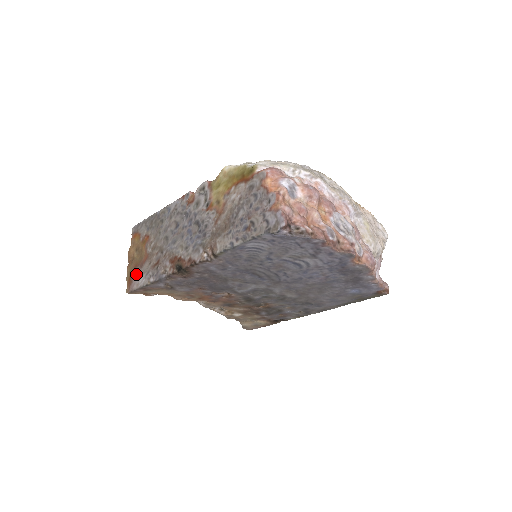
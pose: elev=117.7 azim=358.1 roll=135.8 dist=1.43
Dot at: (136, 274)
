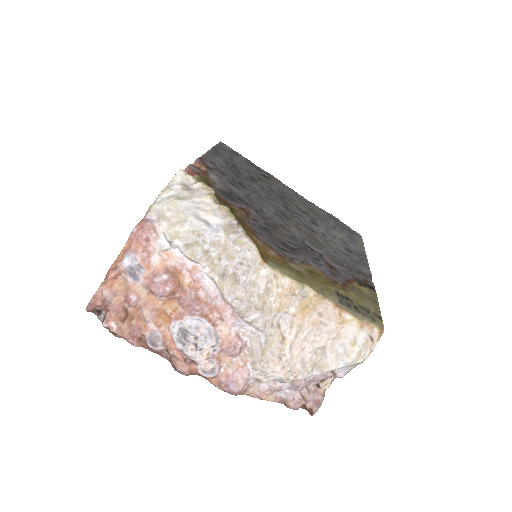
Dot at: occluded
